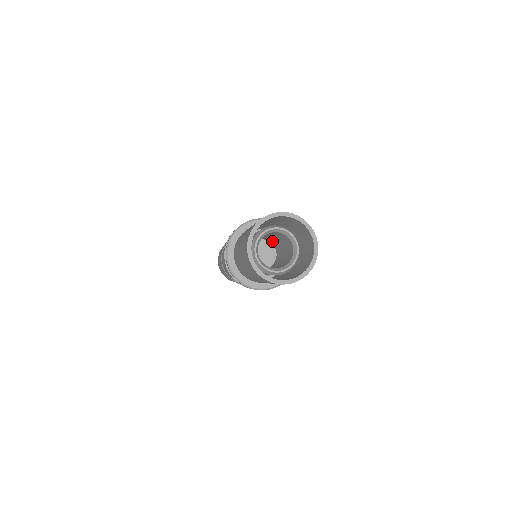
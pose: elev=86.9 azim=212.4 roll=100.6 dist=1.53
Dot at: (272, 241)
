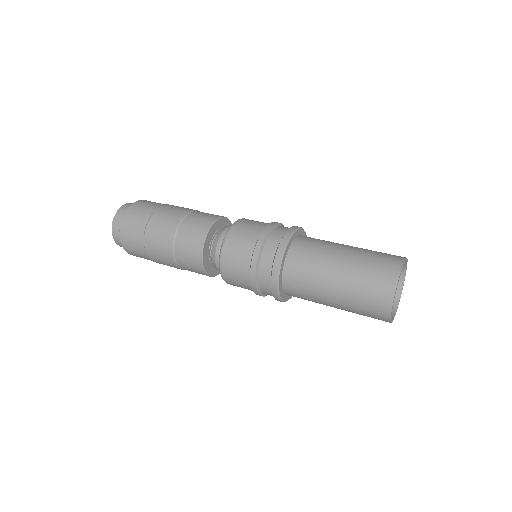
Dot at: occluded
